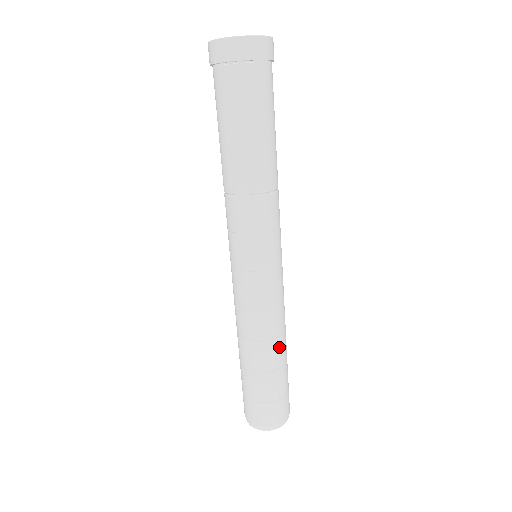
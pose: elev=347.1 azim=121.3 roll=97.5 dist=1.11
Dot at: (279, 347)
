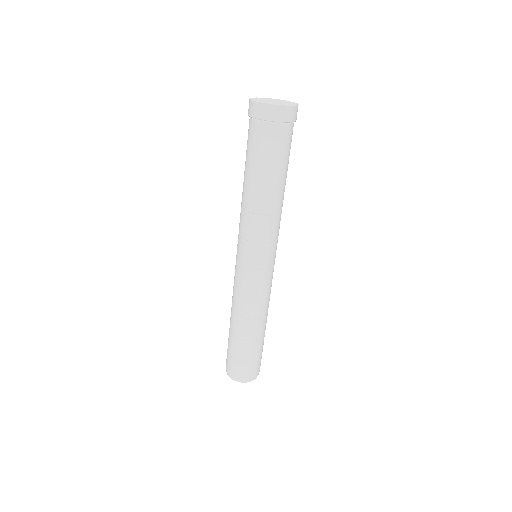
Dot at: (259, 325)
